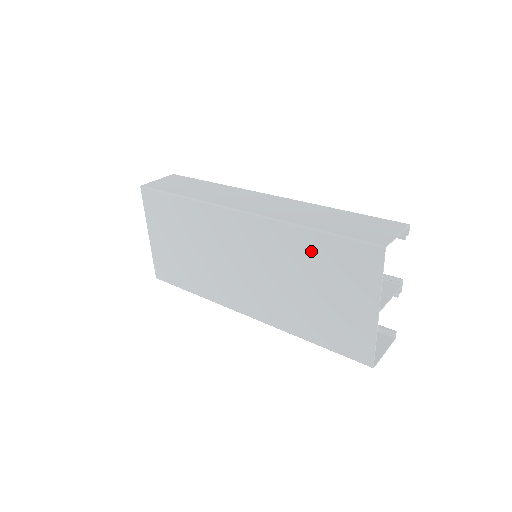
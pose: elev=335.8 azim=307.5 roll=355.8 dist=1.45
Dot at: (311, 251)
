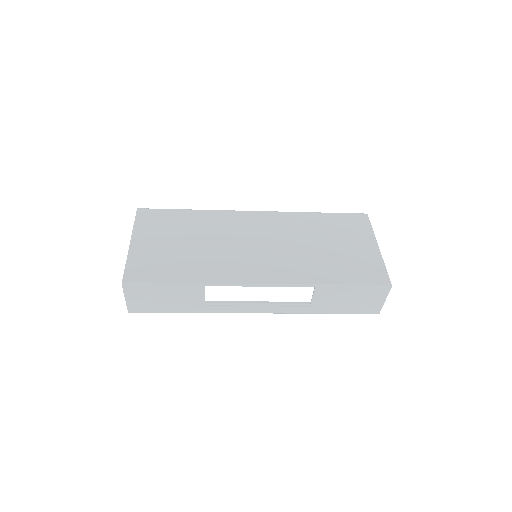
Dot at: (319, 223)
